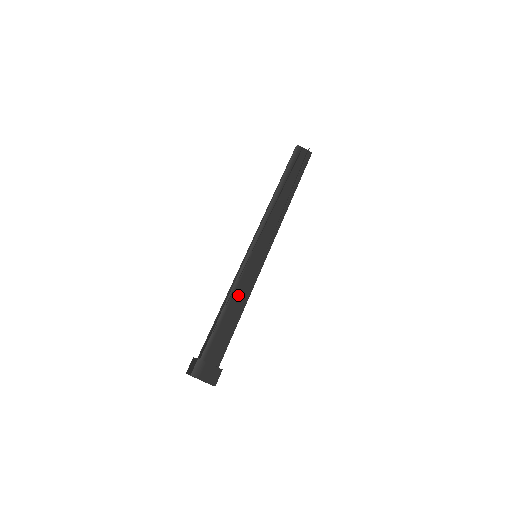
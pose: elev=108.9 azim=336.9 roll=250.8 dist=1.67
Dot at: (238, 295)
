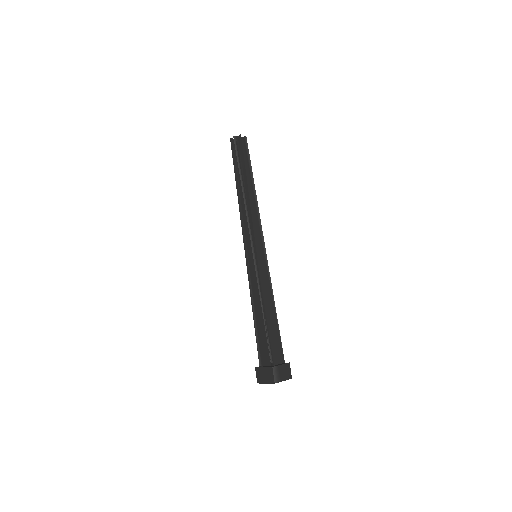
Dot at: (266, 298)
